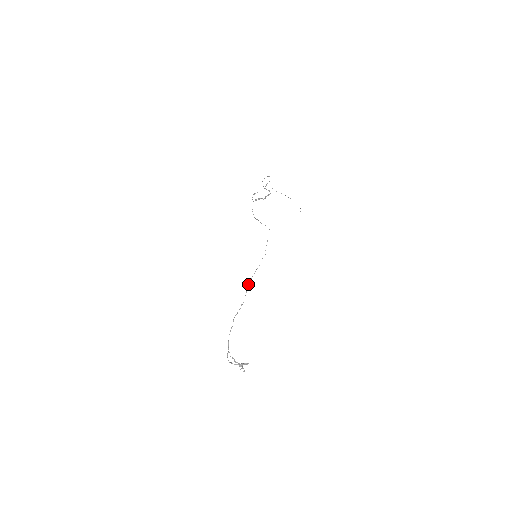
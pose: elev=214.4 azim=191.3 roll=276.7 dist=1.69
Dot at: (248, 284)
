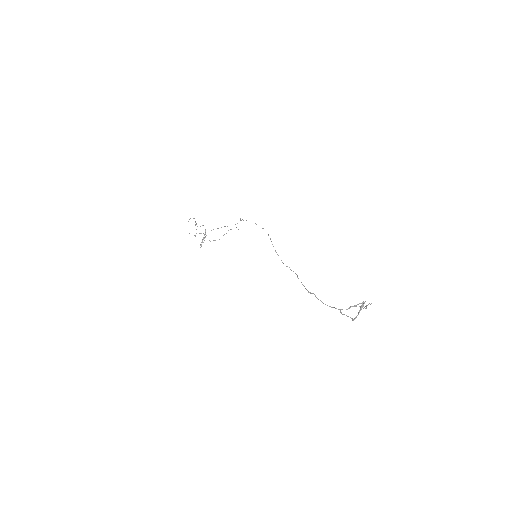
Dot at: occluded
